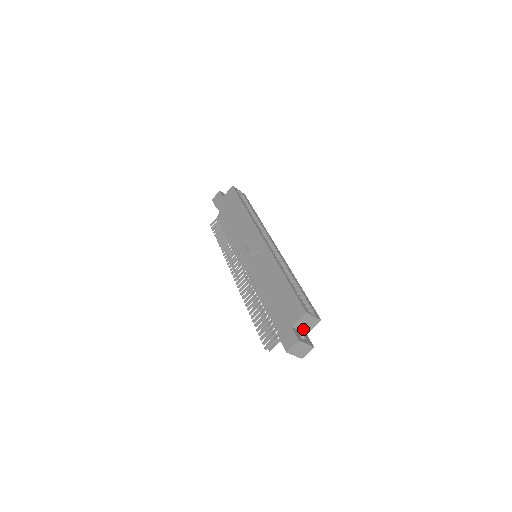
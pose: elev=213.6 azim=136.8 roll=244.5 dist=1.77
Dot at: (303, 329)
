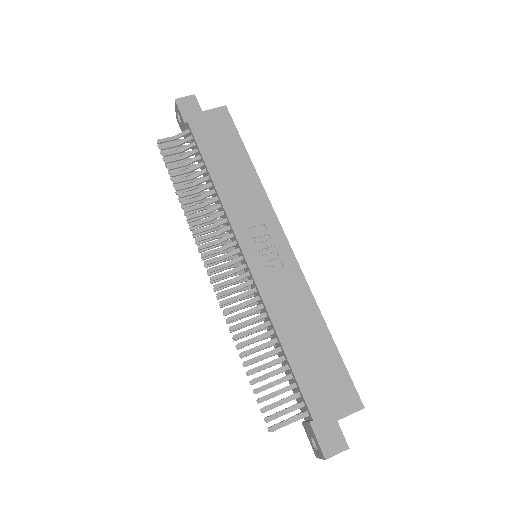
Dot at: occluded
